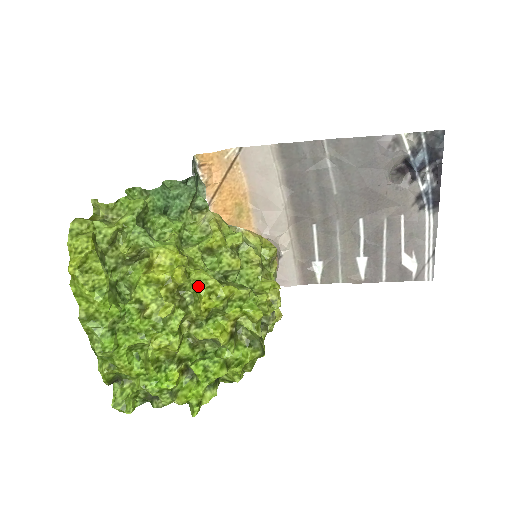
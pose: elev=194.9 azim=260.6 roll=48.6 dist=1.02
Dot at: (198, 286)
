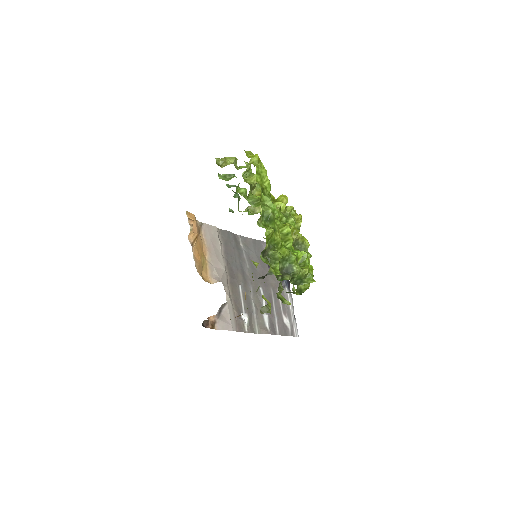
Dot at: occluded
